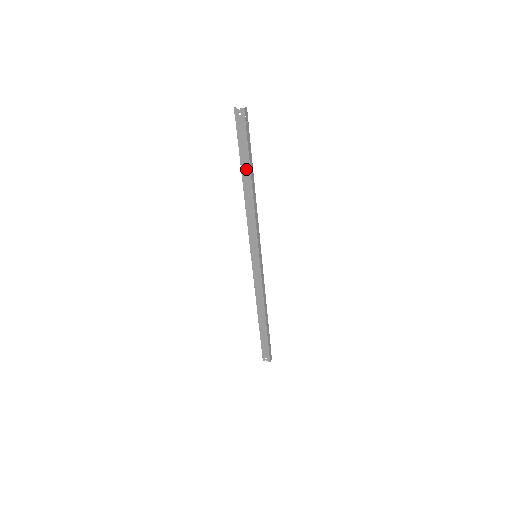
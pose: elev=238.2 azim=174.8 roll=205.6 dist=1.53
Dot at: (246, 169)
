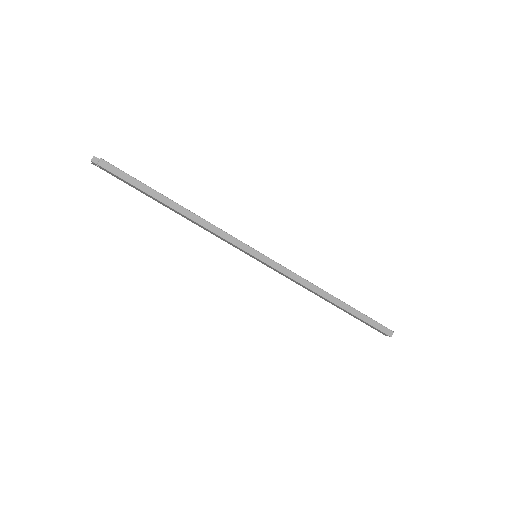
Dot at: (155, 199)
